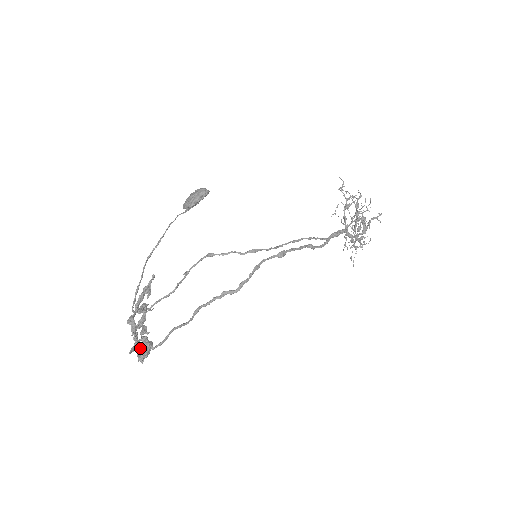
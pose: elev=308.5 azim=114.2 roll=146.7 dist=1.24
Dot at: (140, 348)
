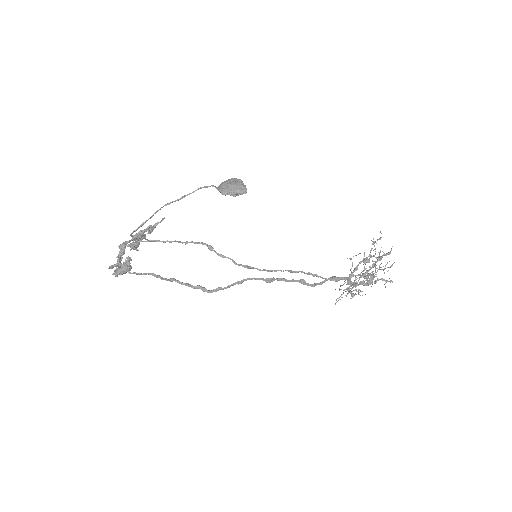
Dot at: (119, 267)
